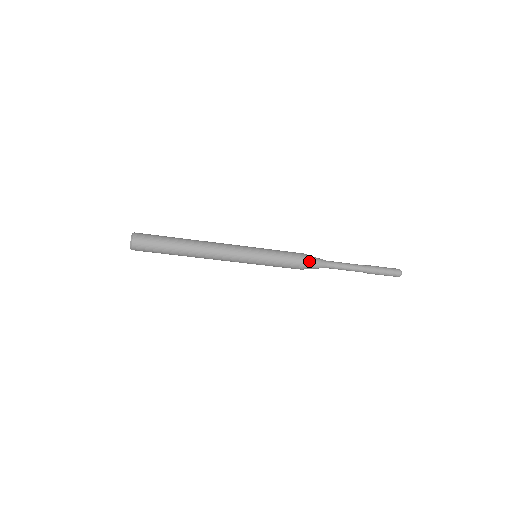
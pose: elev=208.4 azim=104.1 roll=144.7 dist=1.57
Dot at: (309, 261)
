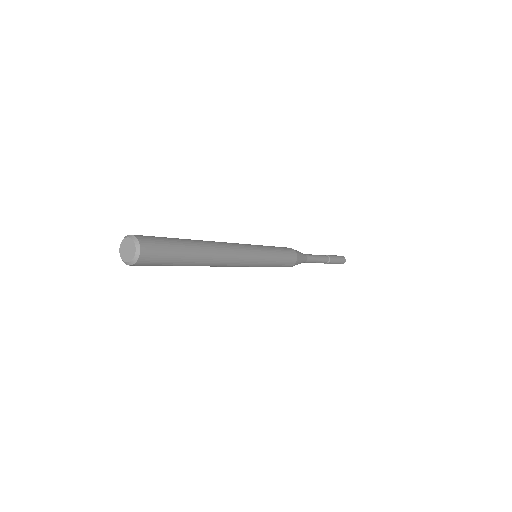
Dot at: (298, 253)
